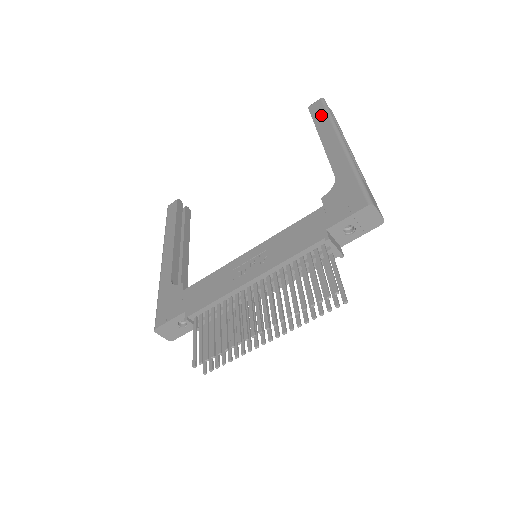
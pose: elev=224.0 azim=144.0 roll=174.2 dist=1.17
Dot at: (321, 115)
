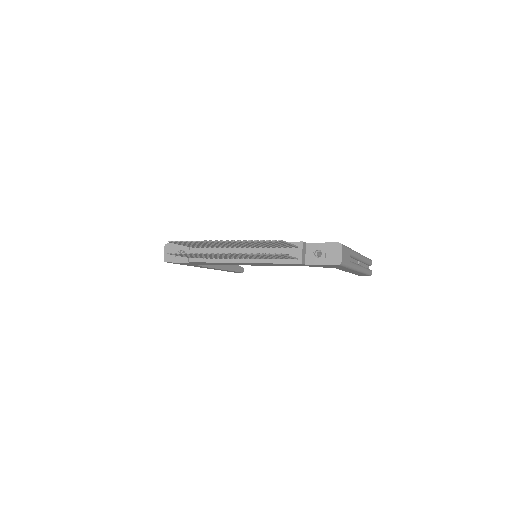
Dot at: occluded
